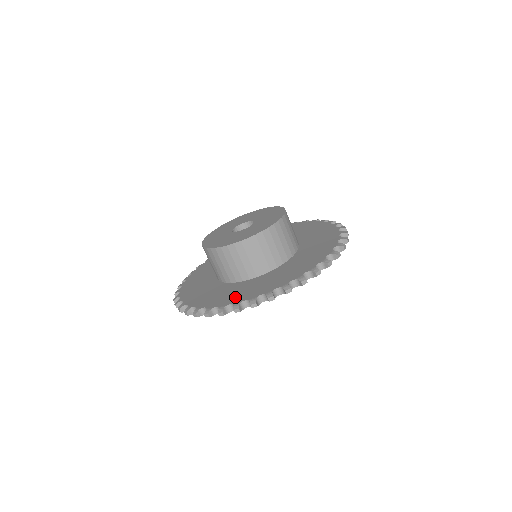
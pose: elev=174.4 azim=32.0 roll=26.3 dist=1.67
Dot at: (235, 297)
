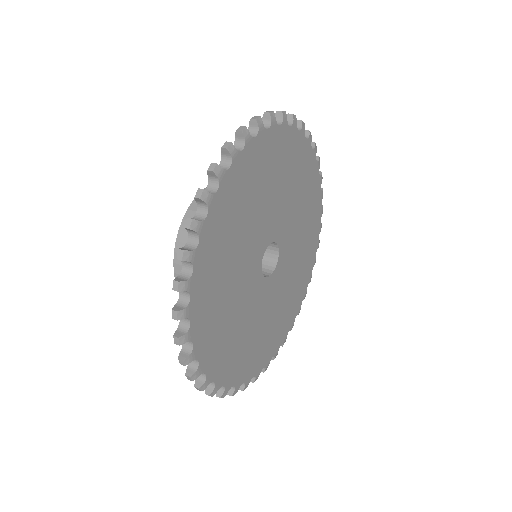
Dot at: occluded
